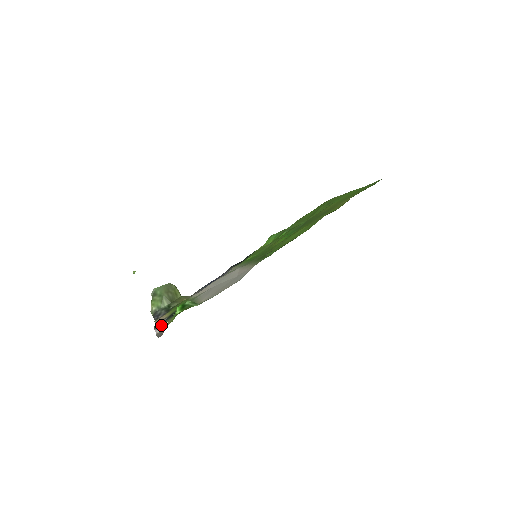
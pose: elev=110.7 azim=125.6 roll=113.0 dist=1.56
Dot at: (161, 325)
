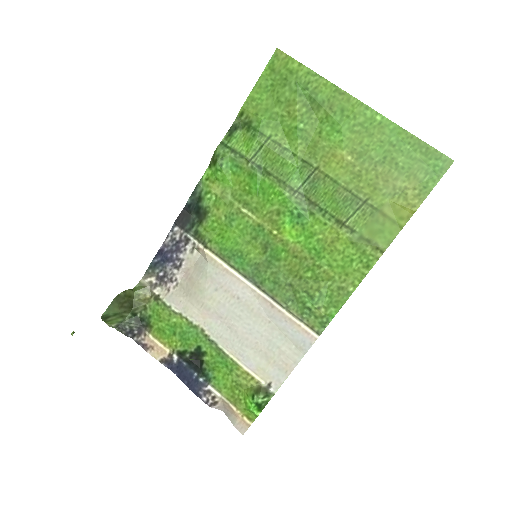
Dot at: (215, 401)
